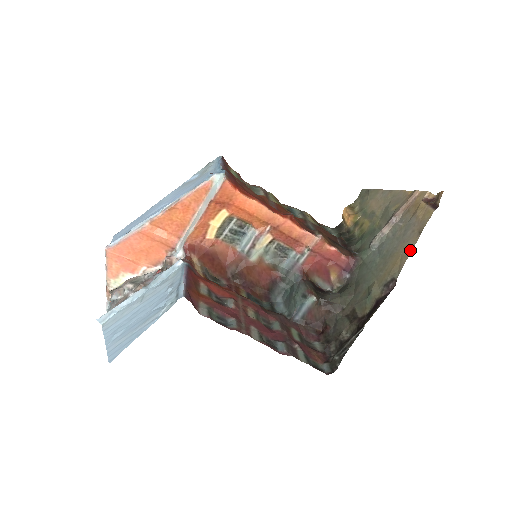
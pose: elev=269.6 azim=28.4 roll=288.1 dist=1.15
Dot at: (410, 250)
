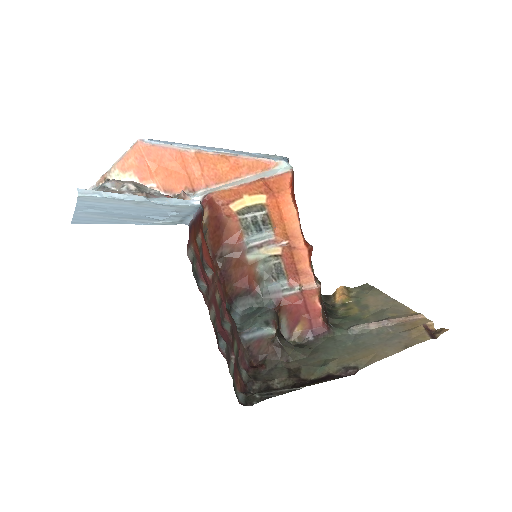
Dot at: (388, 355)
